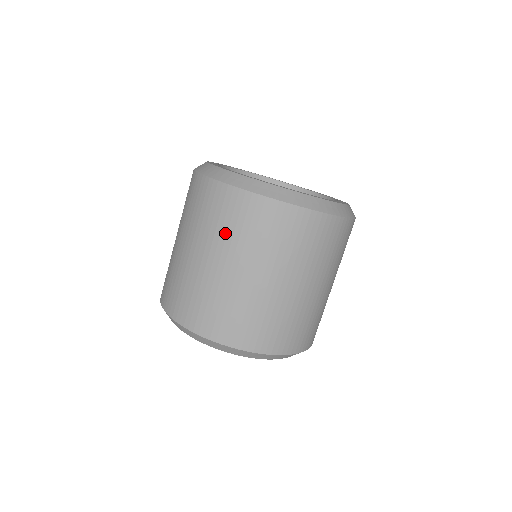
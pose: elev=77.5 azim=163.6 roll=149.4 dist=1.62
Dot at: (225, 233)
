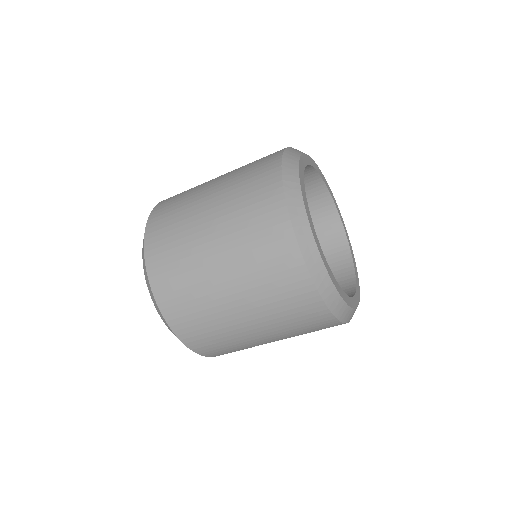
Dot at: (273, 307)
